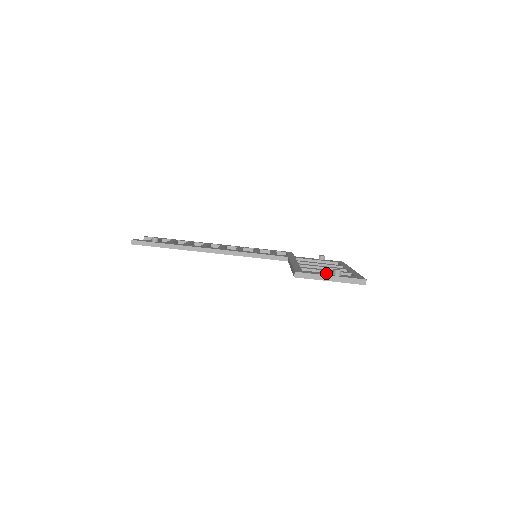
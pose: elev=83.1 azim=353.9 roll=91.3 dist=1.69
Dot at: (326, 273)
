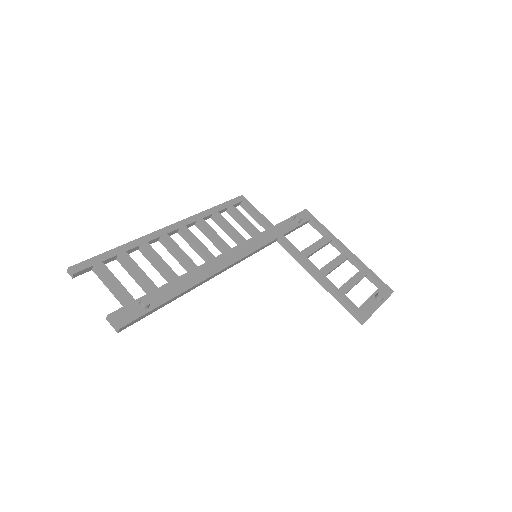
Dot at: (371, 299)
